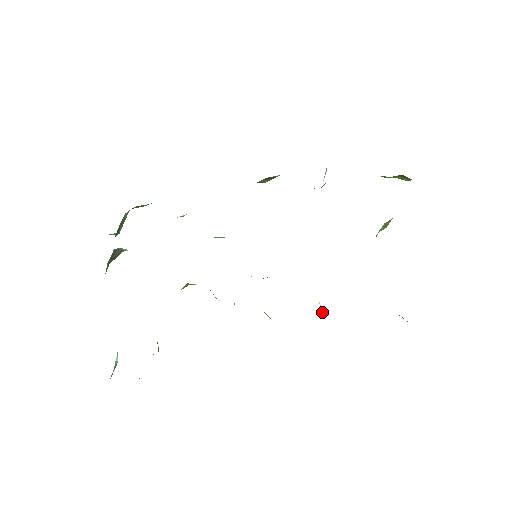
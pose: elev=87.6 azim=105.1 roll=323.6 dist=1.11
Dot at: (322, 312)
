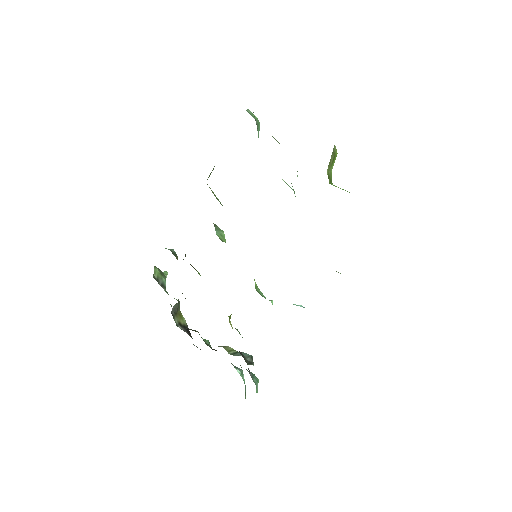
Dot at: (338, 272)
